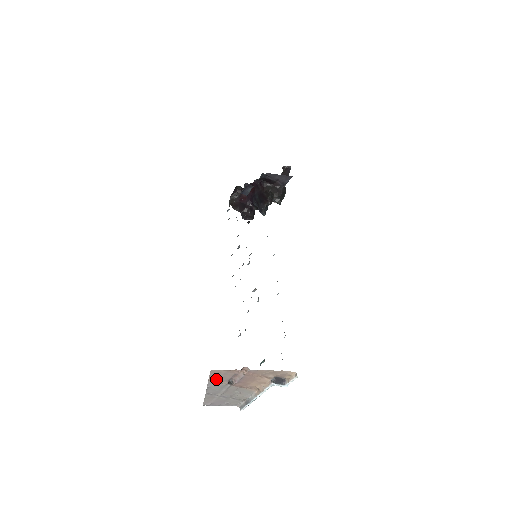
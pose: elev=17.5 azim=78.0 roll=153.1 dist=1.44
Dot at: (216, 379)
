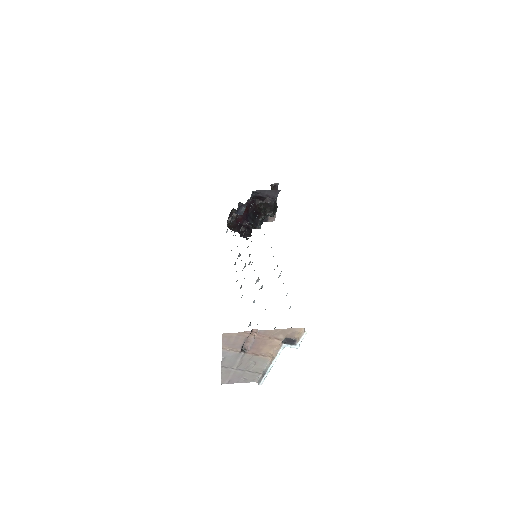
Dot at: (229, 346)
